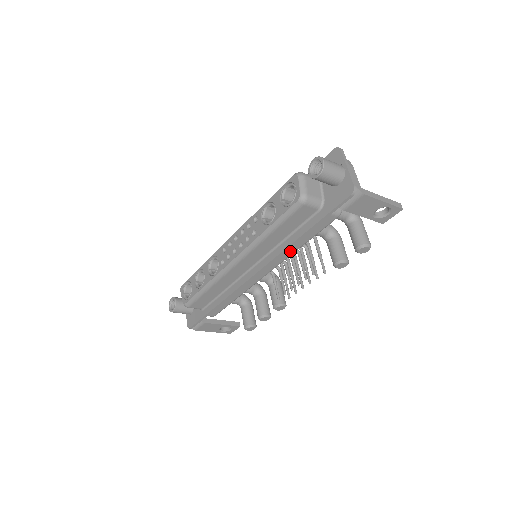
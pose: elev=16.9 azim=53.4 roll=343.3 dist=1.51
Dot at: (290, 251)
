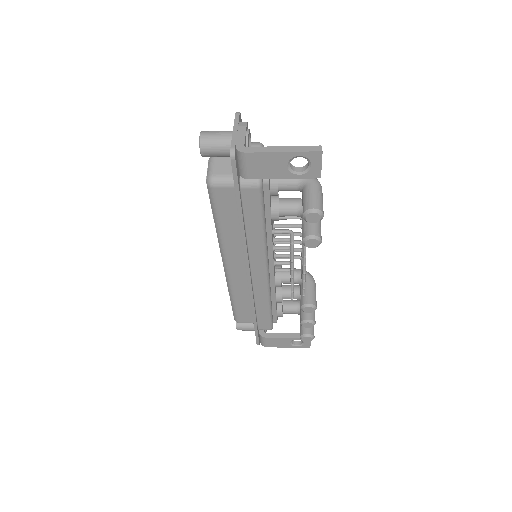
Dot at: (257, 241)
